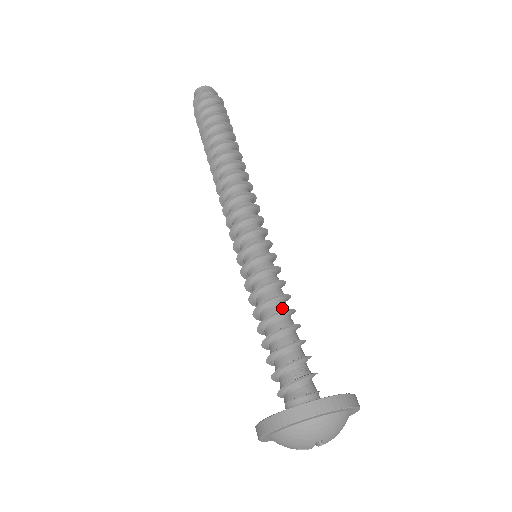
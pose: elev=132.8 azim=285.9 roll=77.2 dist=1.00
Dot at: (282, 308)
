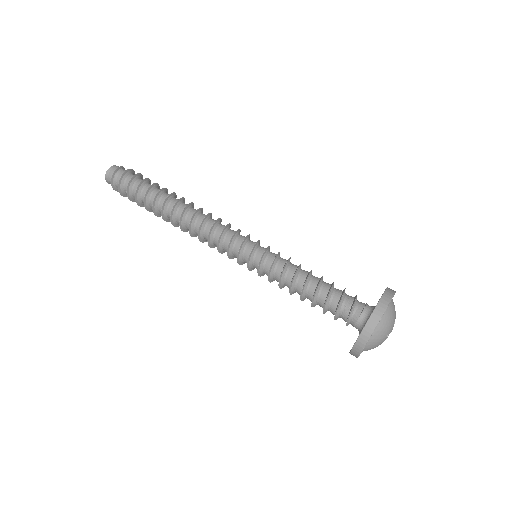
Dot at: (307, 271)
